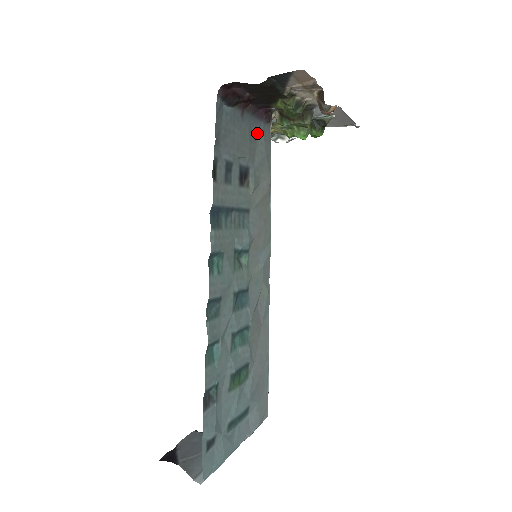
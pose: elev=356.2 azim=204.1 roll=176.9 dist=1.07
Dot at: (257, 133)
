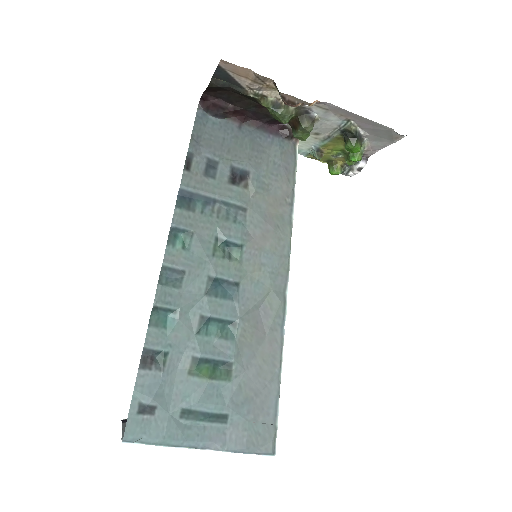
Dot at: (268, 146)
